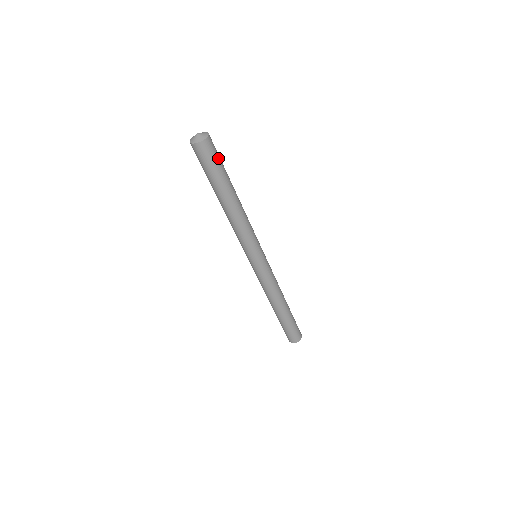
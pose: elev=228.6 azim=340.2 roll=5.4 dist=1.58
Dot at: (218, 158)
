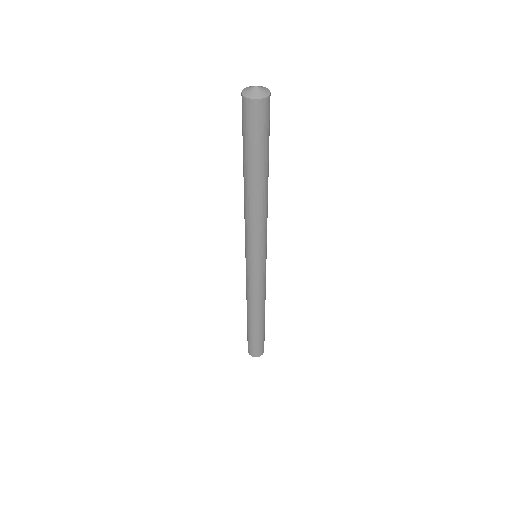
Dot at: (268, 128)
